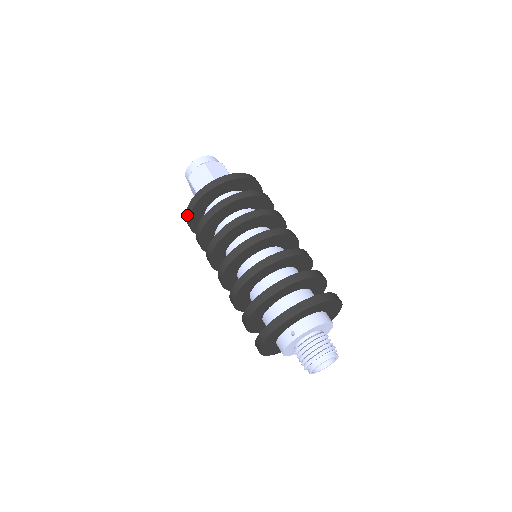
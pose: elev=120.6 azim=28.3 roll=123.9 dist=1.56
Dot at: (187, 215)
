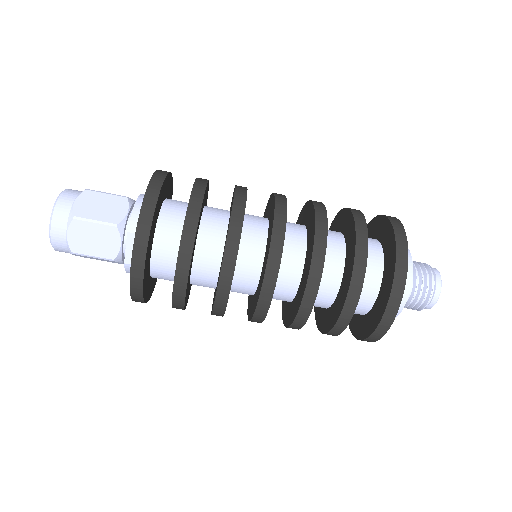
Dot at: (137, 299)
